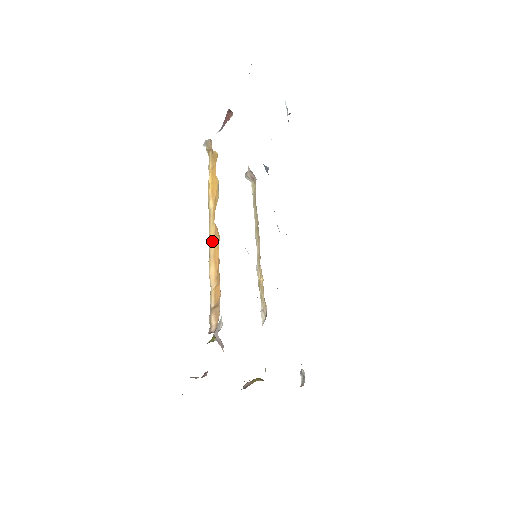
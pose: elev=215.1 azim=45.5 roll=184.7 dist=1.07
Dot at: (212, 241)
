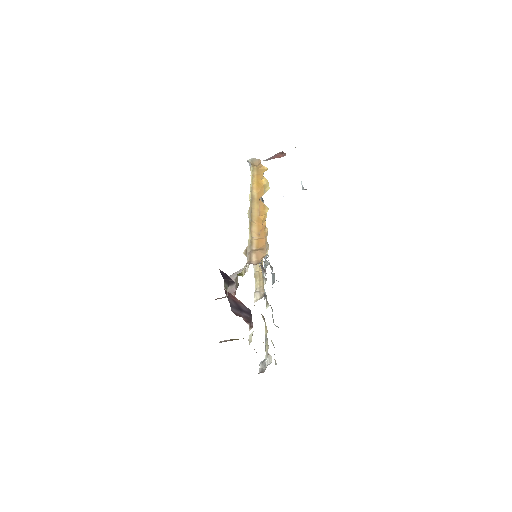
Dot at: (255, 212)
